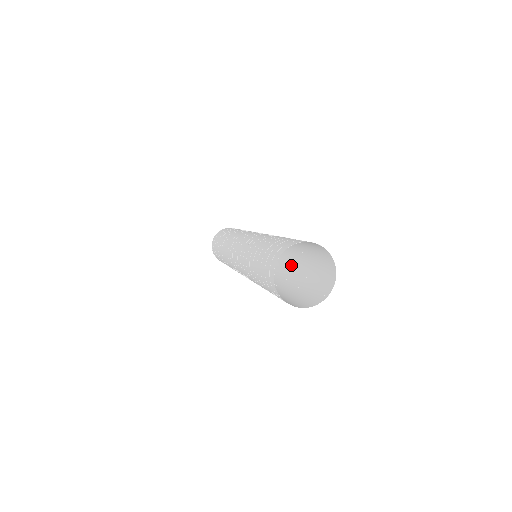
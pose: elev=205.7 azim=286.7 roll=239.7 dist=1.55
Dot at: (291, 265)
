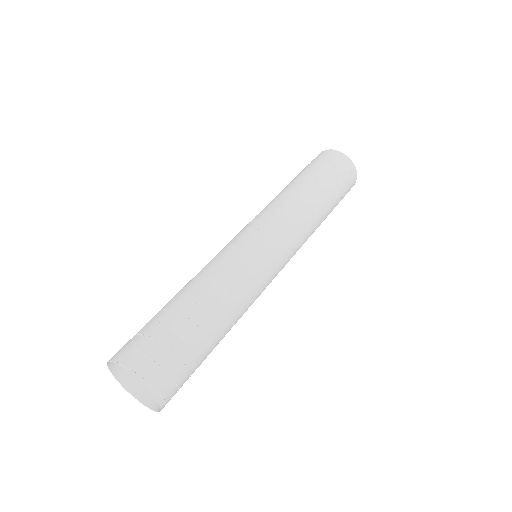
Dot at: (248, 302)
